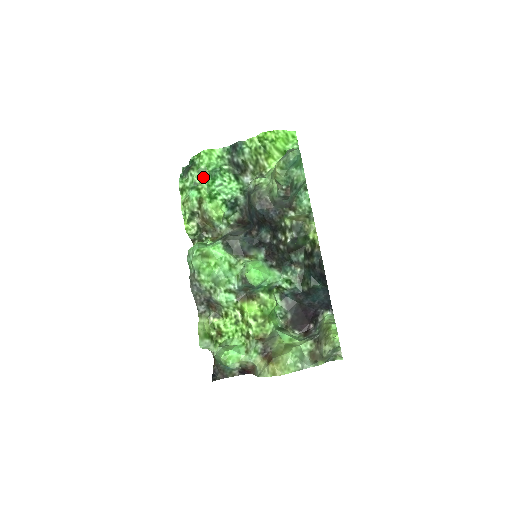
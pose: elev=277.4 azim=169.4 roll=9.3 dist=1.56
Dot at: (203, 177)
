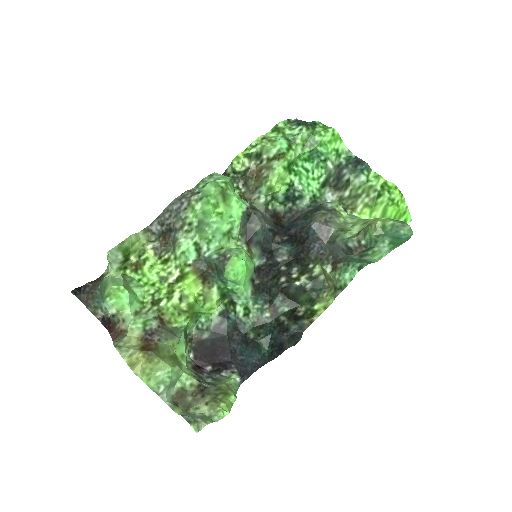
Dot at: (306, 145)
